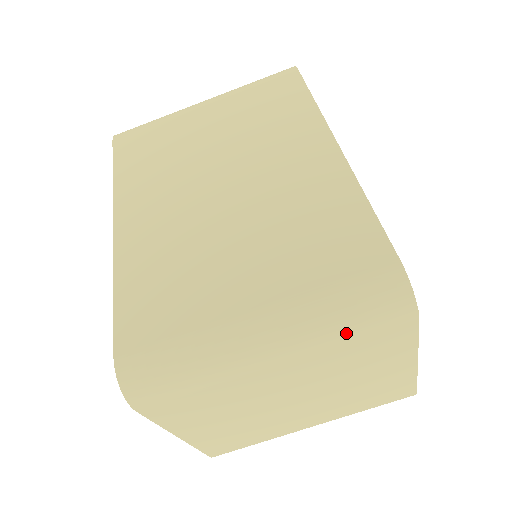
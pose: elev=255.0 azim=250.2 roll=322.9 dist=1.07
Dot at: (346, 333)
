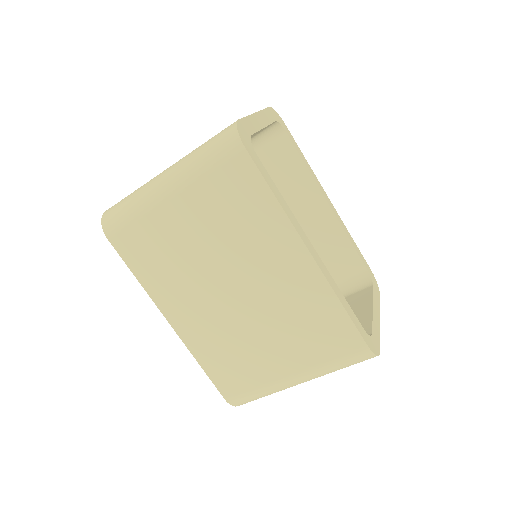
Dot at: occluded
